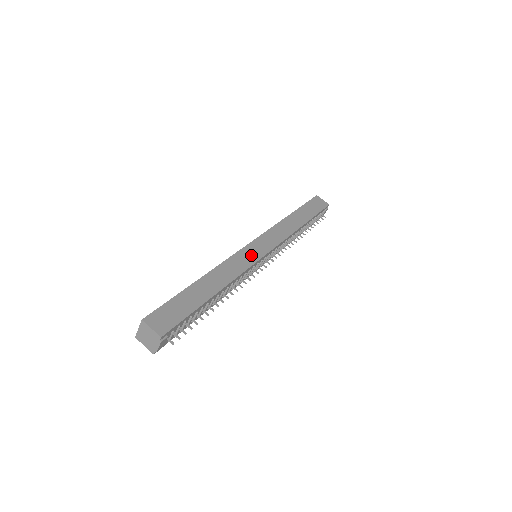
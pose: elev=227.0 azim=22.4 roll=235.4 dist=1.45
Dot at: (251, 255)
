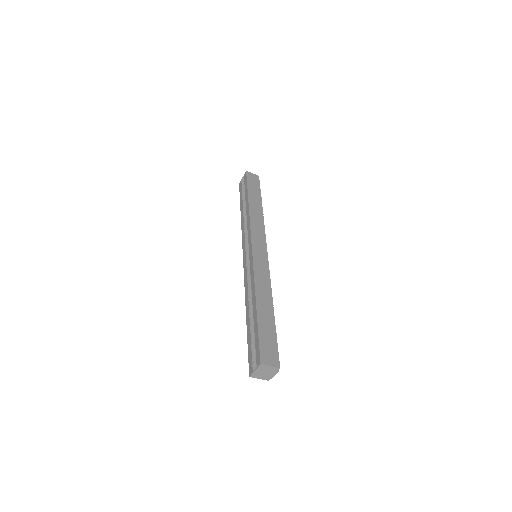
Dot at: (262, 260)
